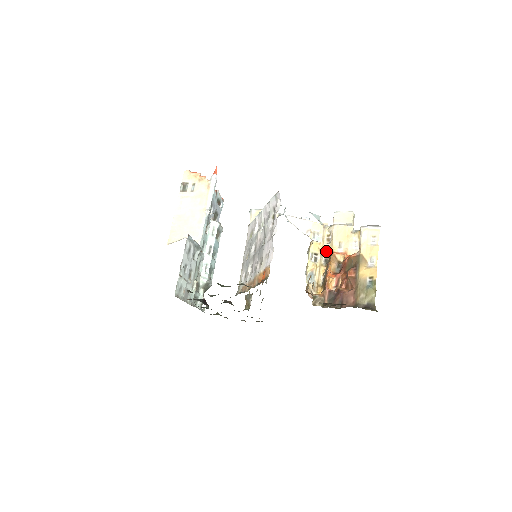
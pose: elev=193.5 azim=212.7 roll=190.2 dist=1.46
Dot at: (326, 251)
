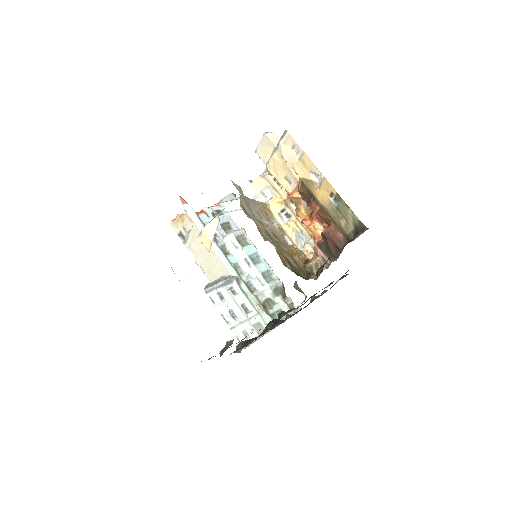
Dot at: (287, 197)
